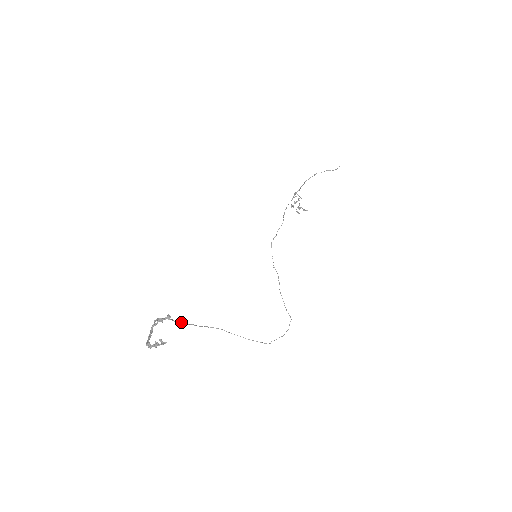
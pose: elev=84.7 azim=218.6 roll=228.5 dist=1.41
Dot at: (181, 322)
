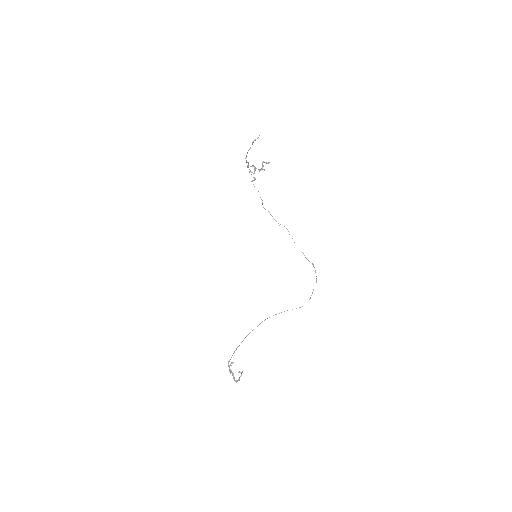
Dot at: (244, 338)
